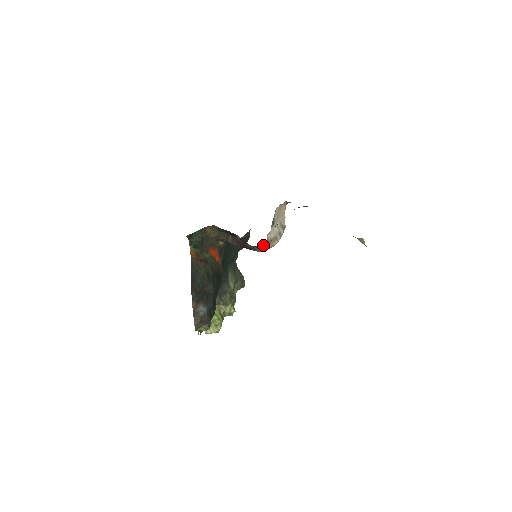
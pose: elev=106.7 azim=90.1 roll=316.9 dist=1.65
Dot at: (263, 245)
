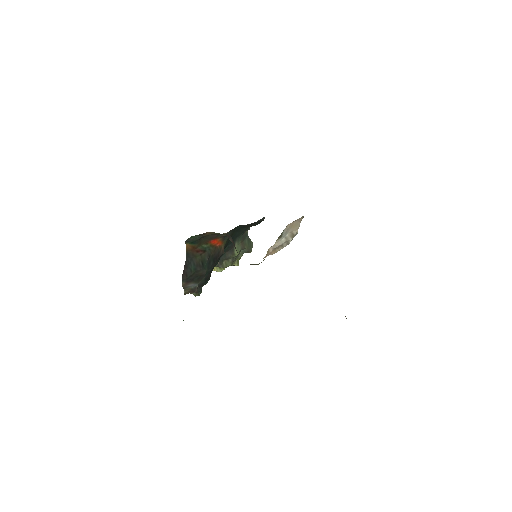
Dot at: occluded
